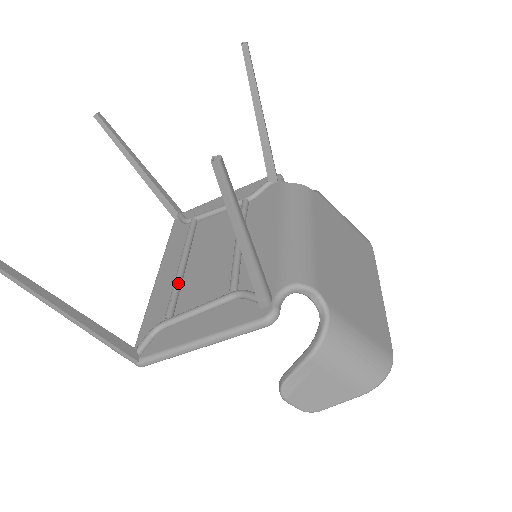
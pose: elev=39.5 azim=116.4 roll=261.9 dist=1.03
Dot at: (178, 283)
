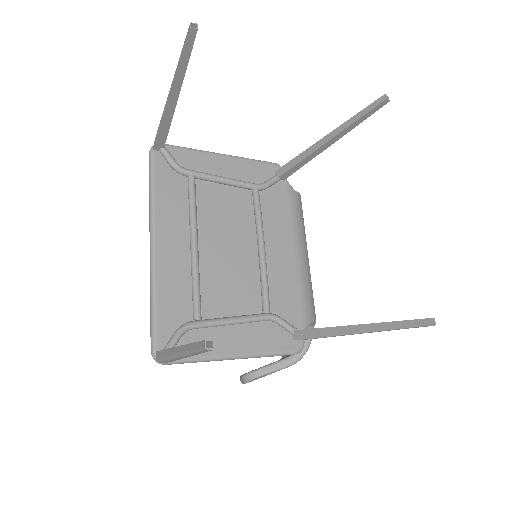
Dot at: (199, 274)
